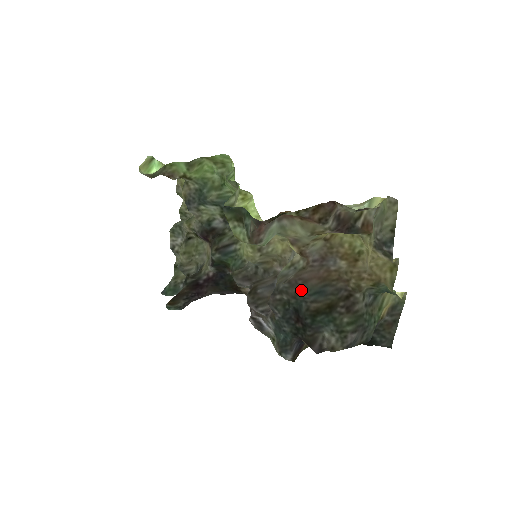
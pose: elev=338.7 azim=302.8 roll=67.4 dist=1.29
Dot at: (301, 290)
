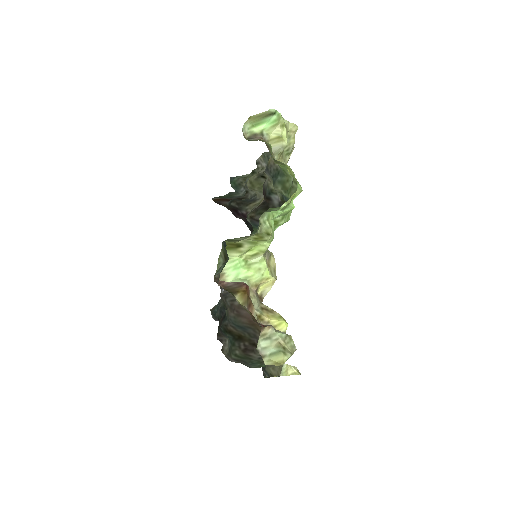
Dot at: (231, 316)
